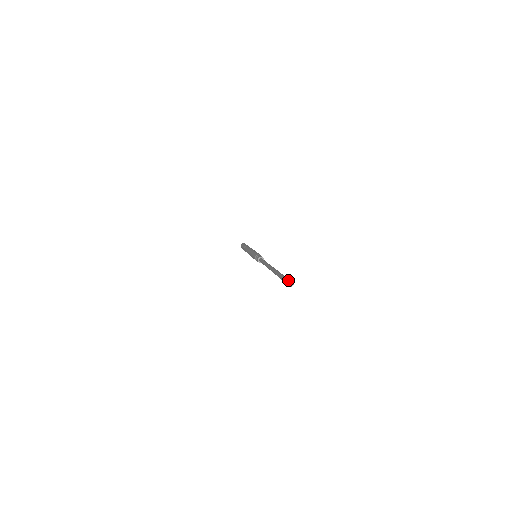
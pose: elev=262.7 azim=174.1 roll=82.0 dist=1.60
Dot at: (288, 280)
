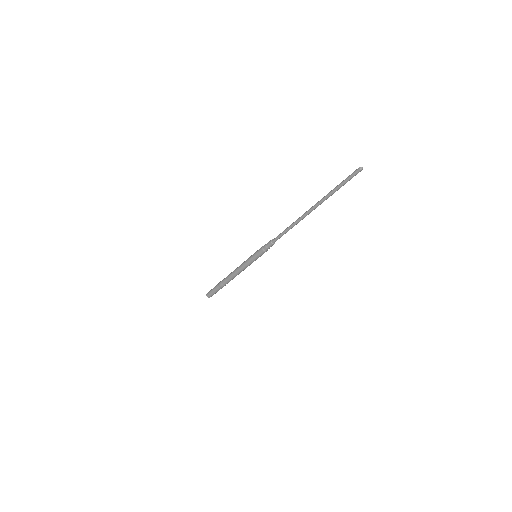
Dot at: (355, 171)
